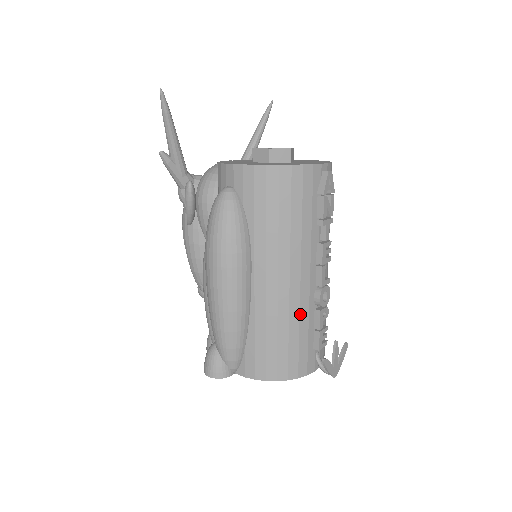
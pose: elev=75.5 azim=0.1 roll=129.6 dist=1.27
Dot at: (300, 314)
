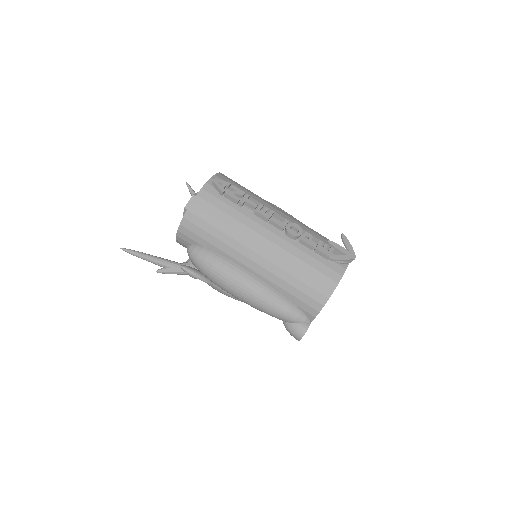
Dot at: (292, 254)
